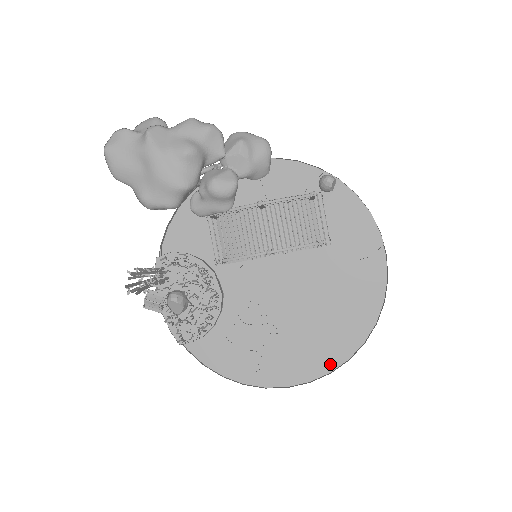
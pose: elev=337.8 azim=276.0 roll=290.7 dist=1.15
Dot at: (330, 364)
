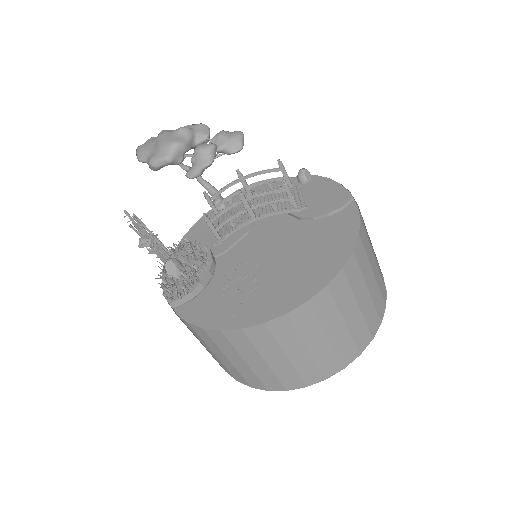
Dot at: (308, 294)
